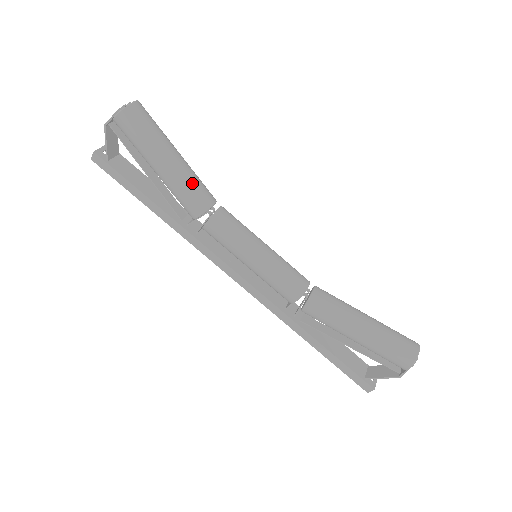
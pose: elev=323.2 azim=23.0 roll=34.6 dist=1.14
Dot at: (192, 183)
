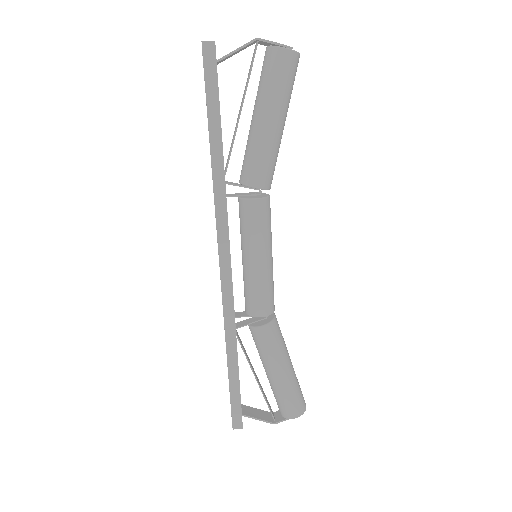
Dot at: occluded
